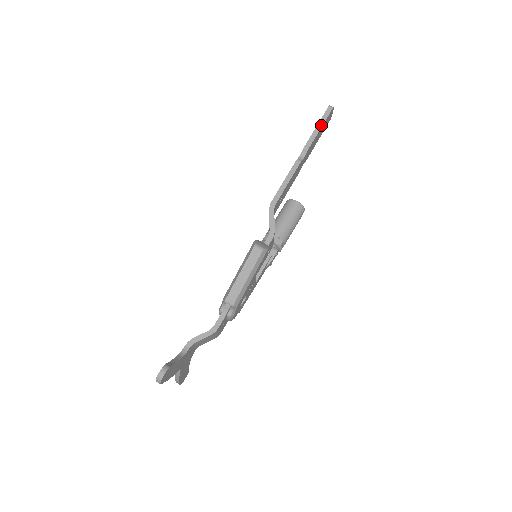
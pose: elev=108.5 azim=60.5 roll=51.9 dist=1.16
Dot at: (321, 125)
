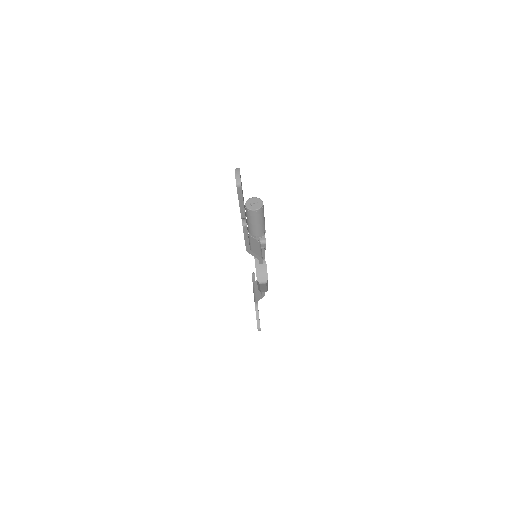
Dot at: (242, 201)
